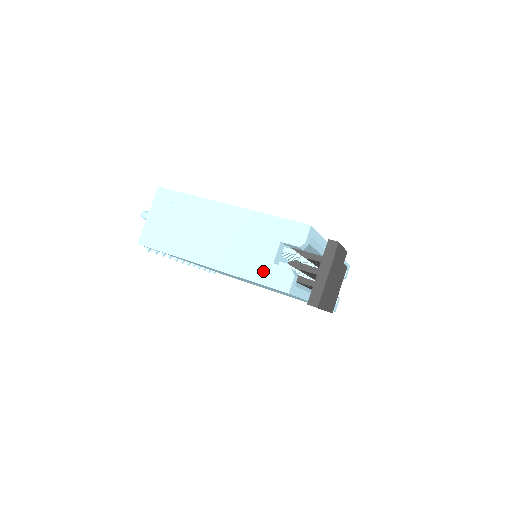
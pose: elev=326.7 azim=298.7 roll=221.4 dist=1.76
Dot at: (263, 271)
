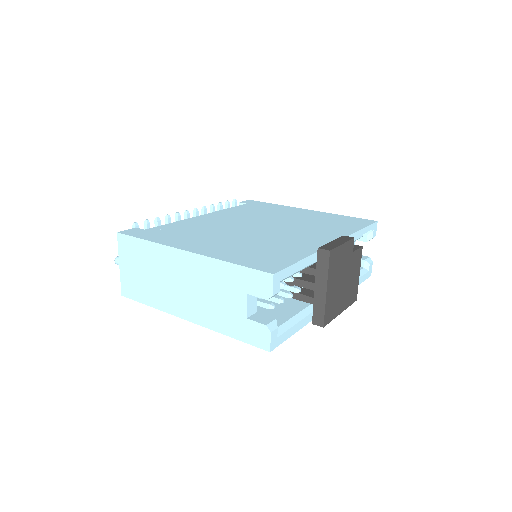
Dot at: (239, 327)
